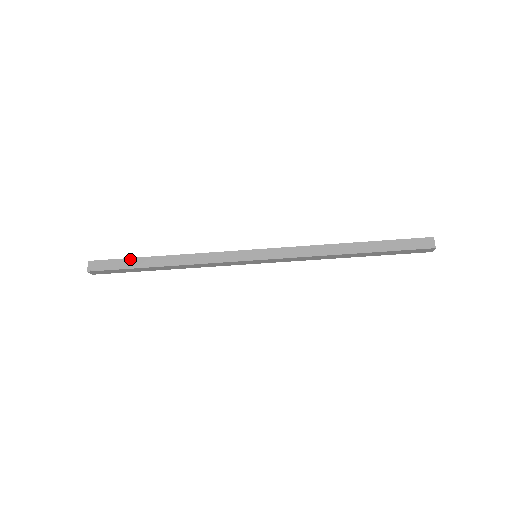
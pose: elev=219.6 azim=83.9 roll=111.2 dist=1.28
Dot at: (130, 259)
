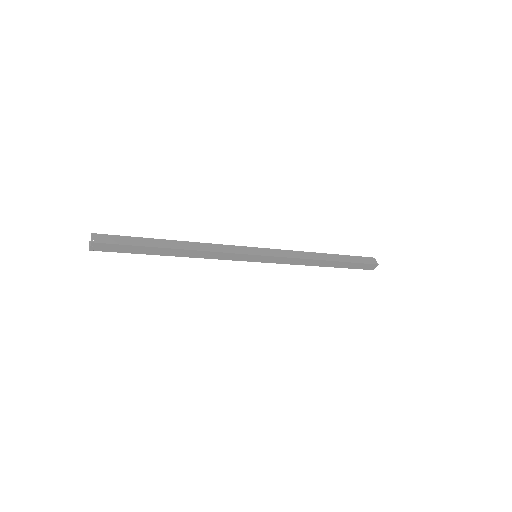
Dot at: (140, 247)
